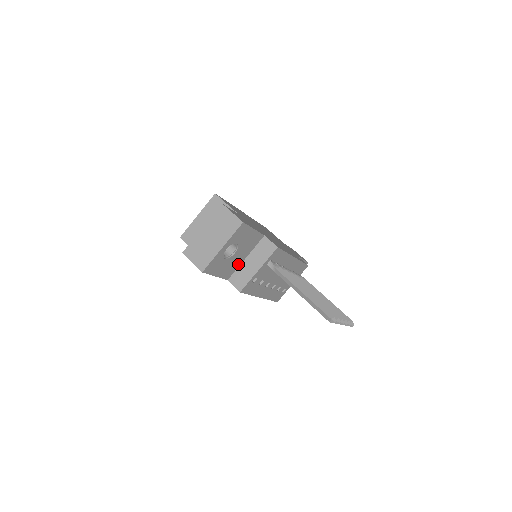
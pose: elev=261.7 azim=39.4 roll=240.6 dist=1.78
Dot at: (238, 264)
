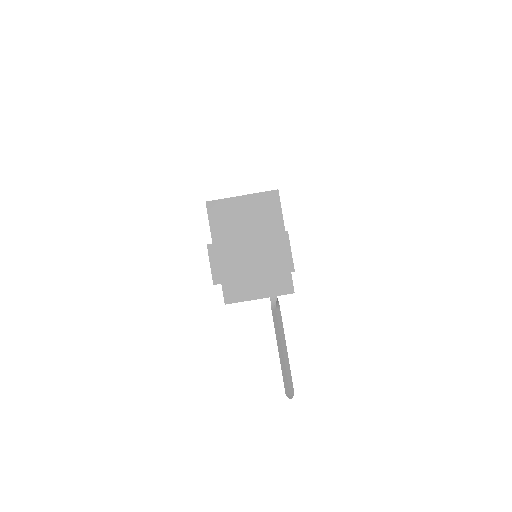
Dot at: occluded
